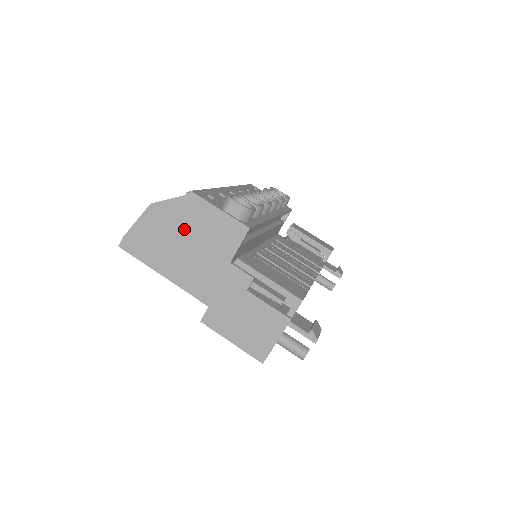
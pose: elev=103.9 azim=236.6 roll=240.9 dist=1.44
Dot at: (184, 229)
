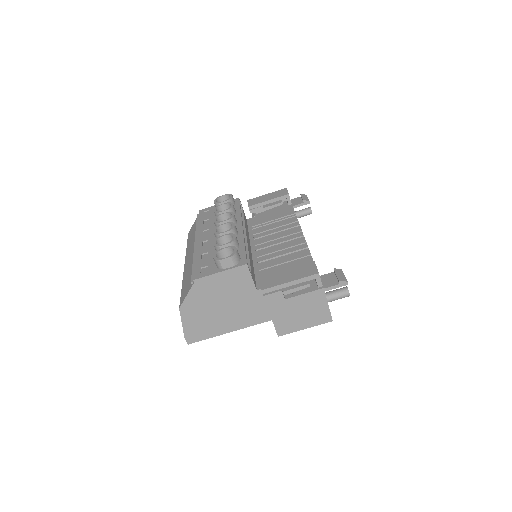
Dot at: (212, 301)
